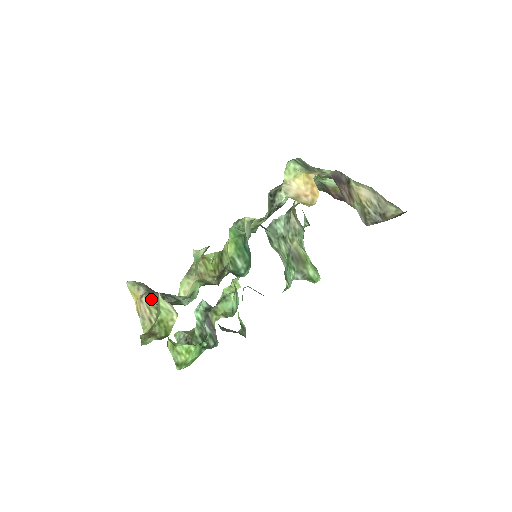
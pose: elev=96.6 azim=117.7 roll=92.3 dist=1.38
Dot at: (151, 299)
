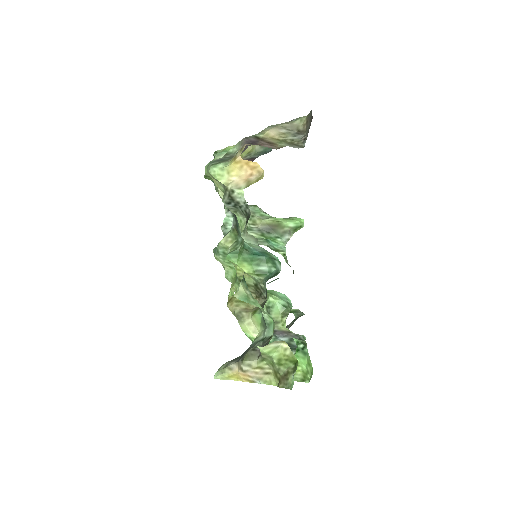
Dot at: (250, 361)
